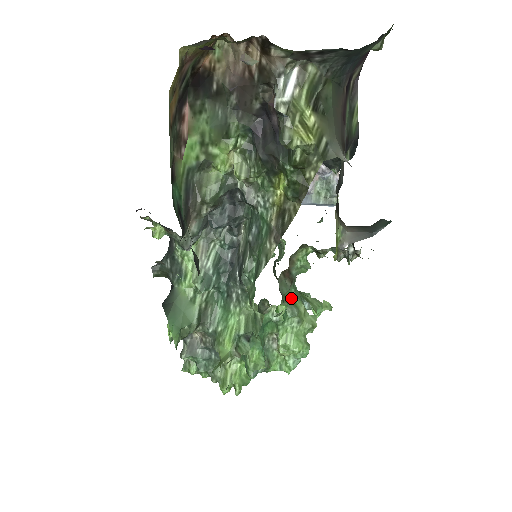
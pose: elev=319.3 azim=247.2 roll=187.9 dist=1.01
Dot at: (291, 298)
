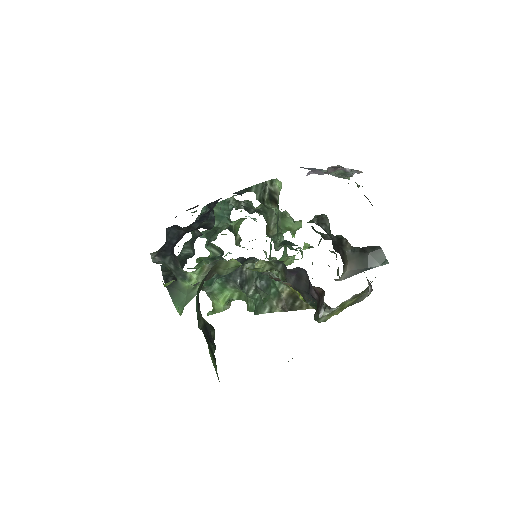
Dot at: occluded
